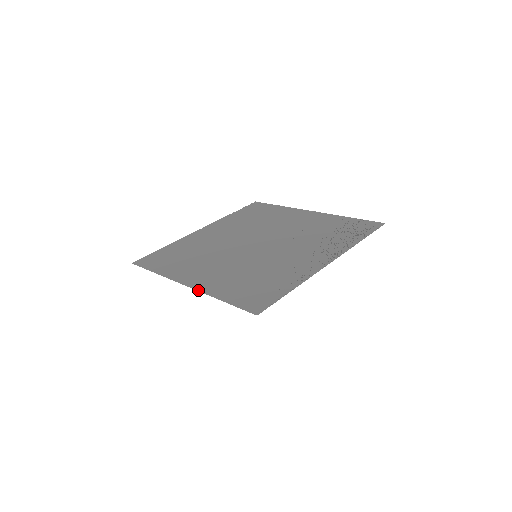
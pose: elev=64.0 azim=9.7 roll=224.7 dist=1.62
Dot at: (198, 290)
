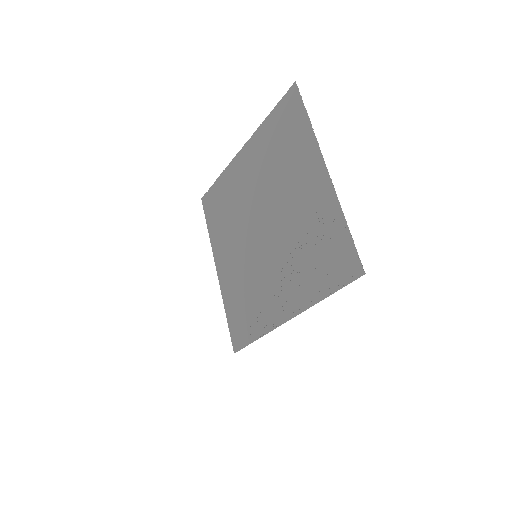
Dot at: (220, 286)
